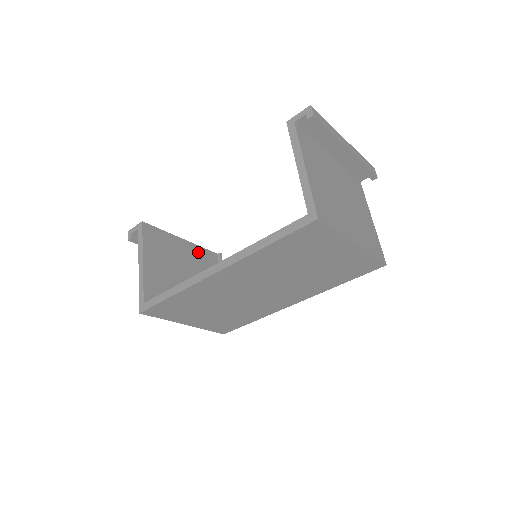
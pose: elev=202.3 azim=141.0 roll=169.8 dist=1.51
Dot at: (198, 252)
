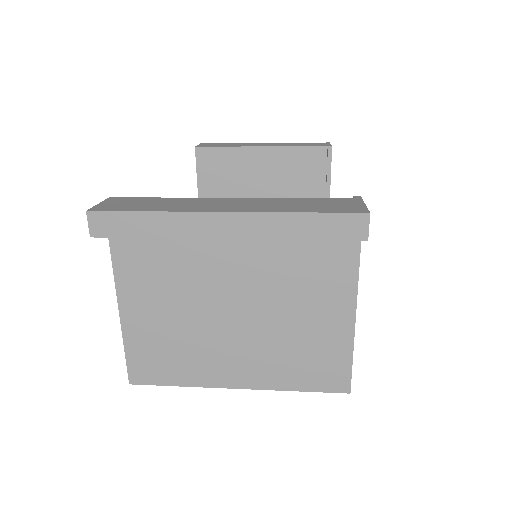
Dot at: (287, 157)
